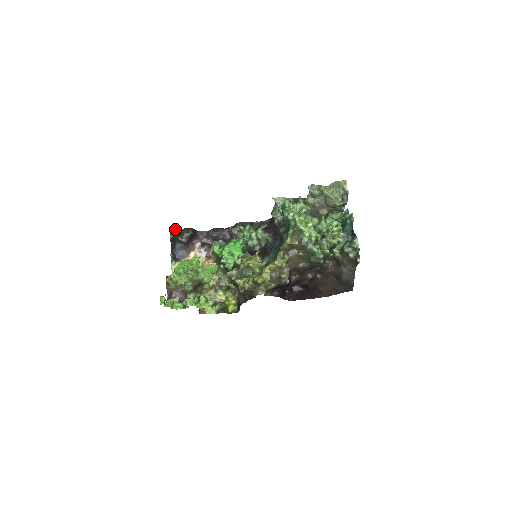
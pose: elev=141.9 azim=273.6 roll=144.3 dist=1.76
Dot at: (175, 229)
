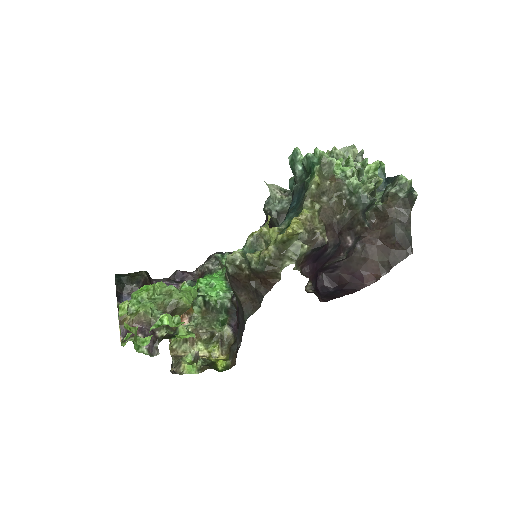
Dot at: (121, 274)
